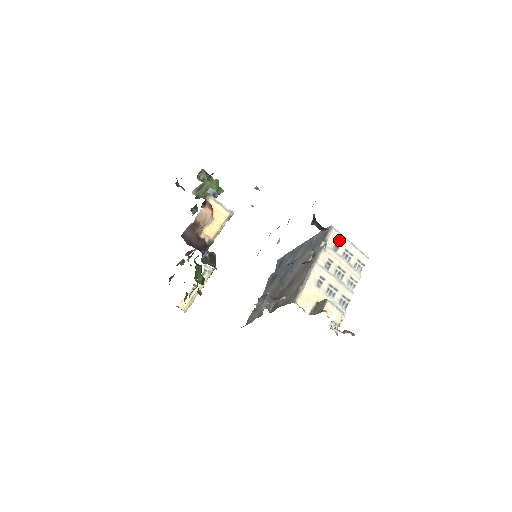
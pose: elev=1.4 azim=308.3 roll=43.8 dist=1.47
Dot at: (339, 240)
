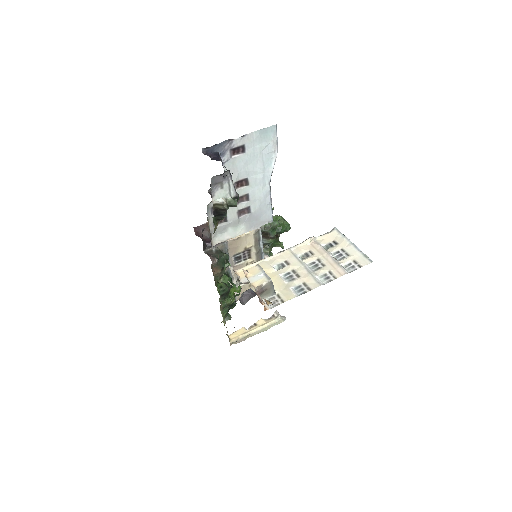
Dot at: (338, 240)
